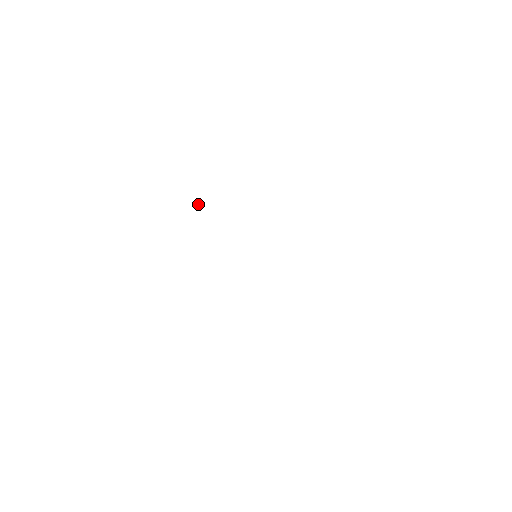
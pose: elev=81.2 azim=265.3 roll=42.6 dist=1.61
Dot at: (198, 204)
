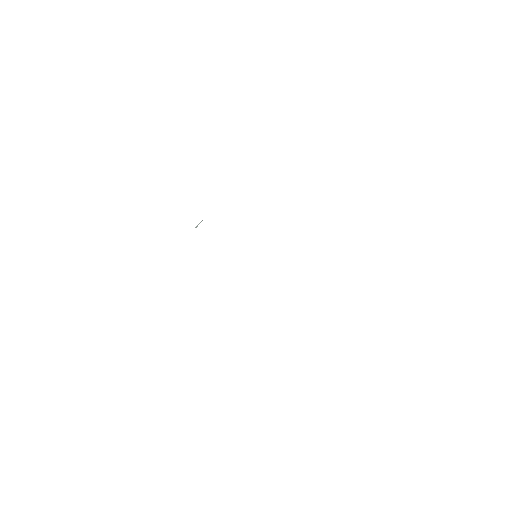
Dot at: occluded
